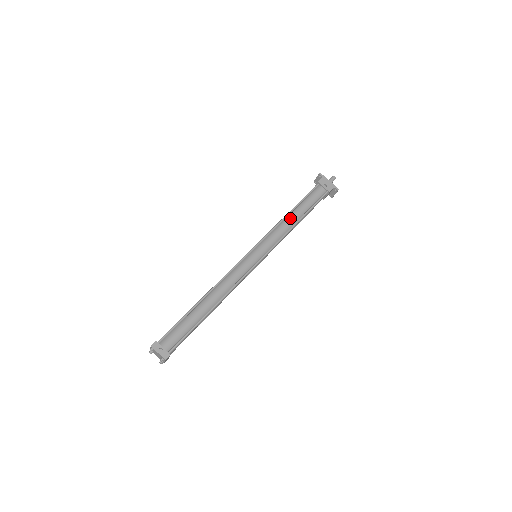
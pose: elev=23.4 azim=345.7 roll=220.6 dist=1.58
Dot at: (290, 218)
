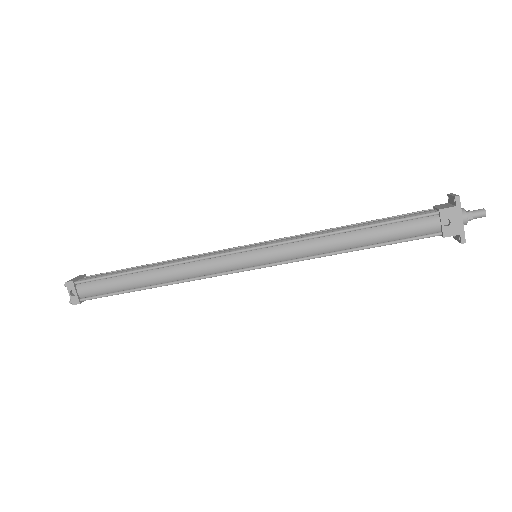
Dot at: (340, 239)
